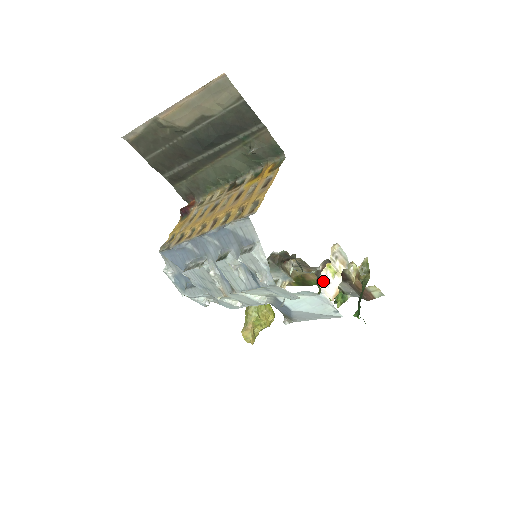
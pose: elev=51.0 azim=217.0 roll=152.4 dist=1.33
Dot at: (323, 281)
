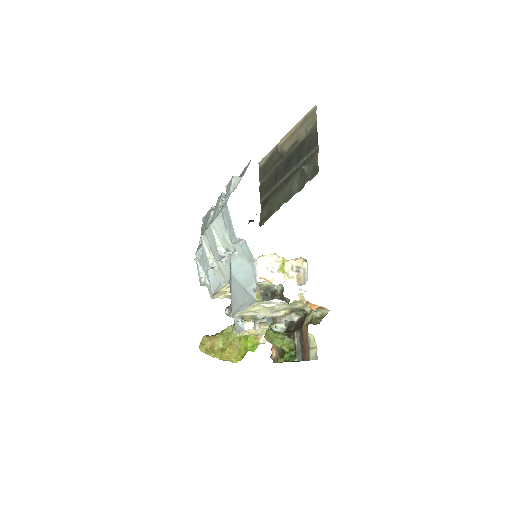
Dot at: (268, 262)
